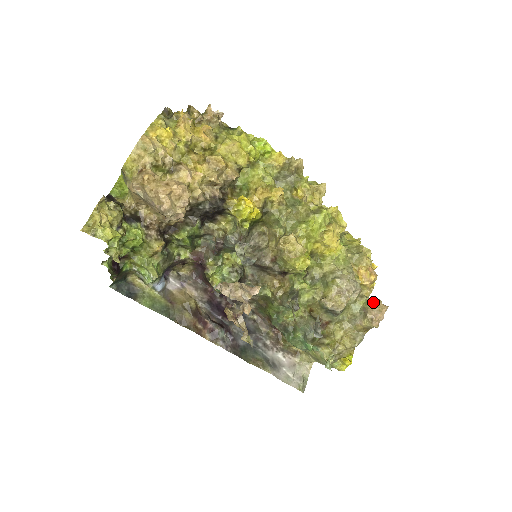
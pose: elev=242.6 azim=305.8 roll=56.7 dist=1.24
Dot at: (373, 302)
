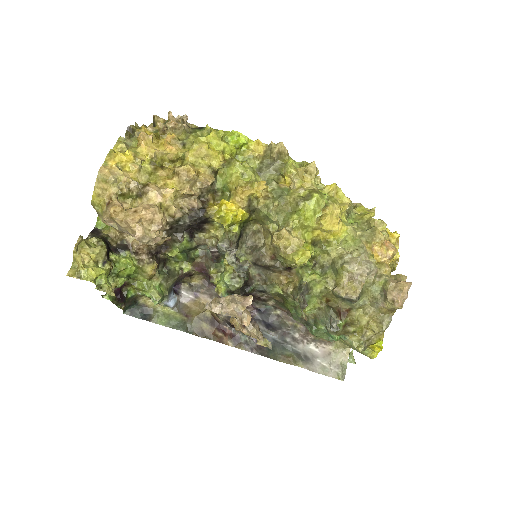
Dot at: (393, 281)
